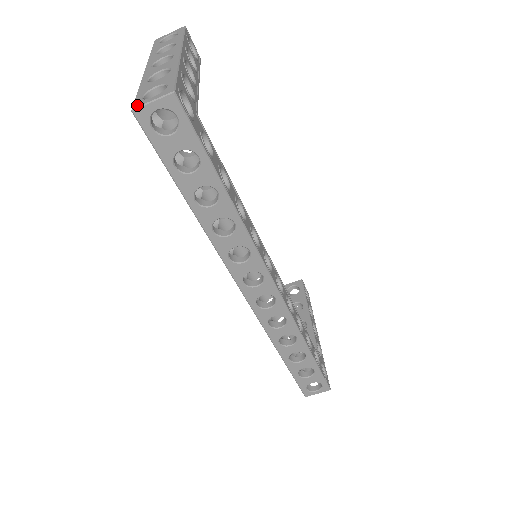
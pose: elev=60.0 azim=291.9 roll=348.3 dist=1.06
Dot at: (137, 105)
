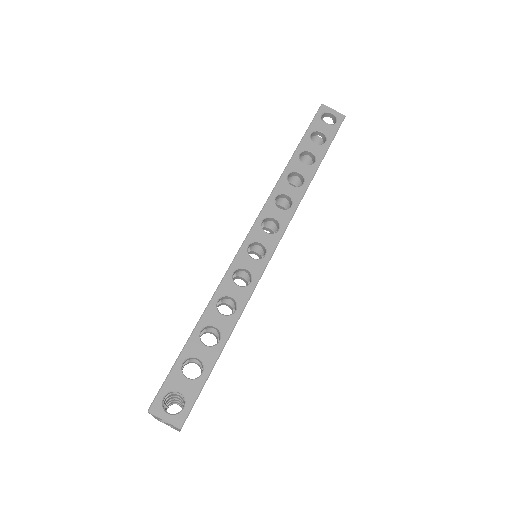
Dot at: (325, 107)
